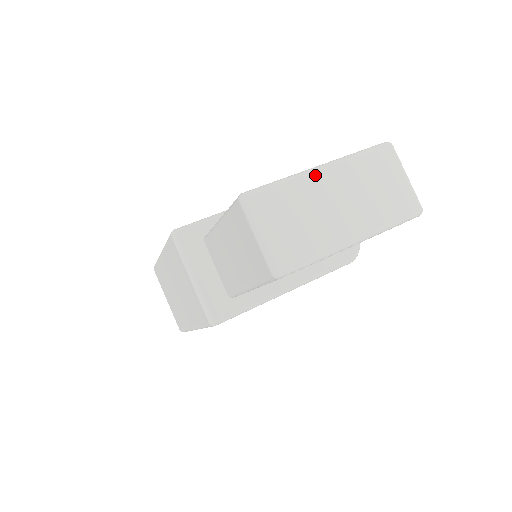
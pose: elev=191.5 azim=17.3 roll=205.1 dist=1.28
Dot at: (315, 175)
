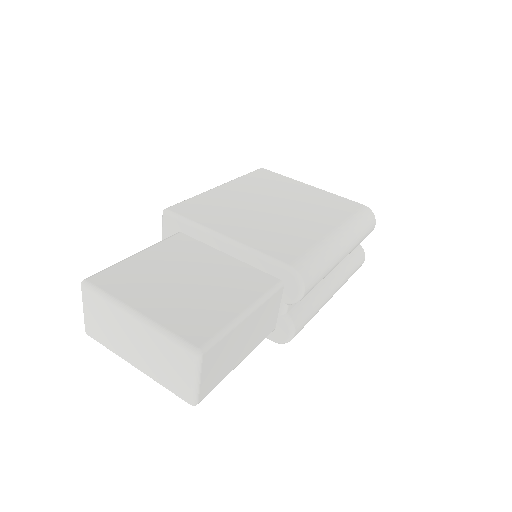
Dot at: (127, 316)
